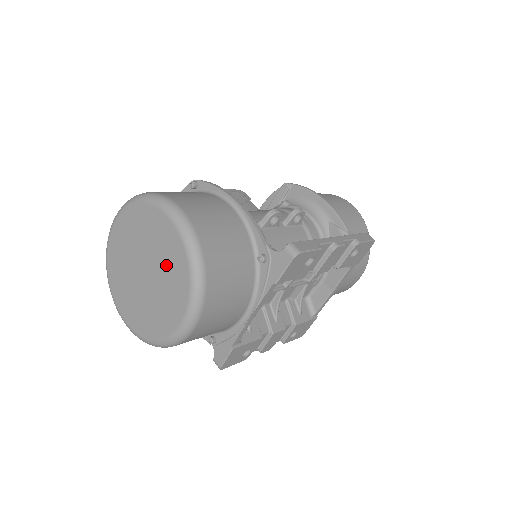
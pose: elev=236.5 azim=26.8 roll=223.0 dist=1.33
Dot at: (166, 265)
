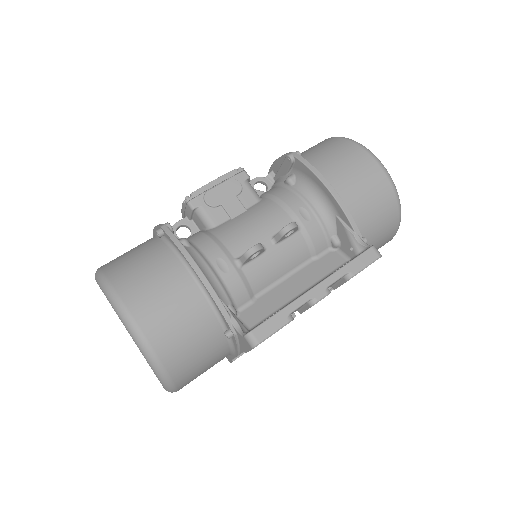
Dot at: occluded
